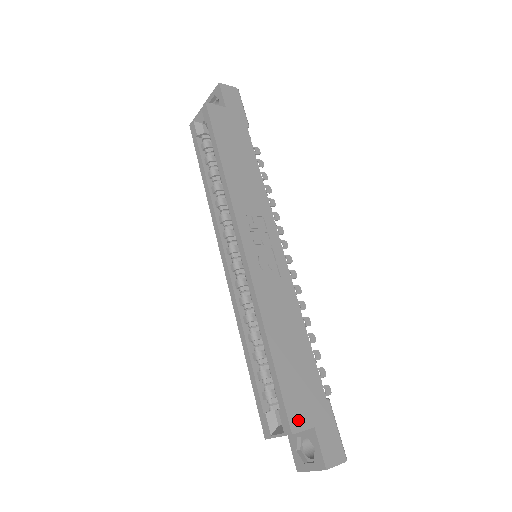
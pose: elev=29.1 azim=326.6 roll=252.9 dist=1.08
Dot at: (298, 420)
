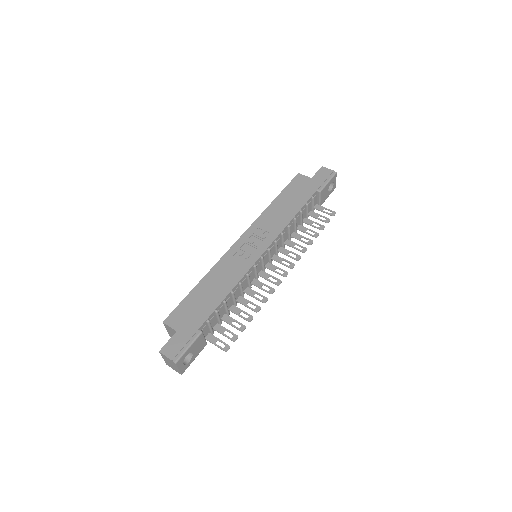
Dot at: (173, 321)
